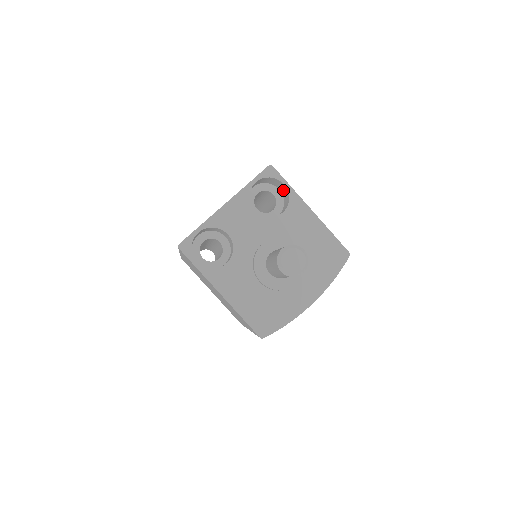
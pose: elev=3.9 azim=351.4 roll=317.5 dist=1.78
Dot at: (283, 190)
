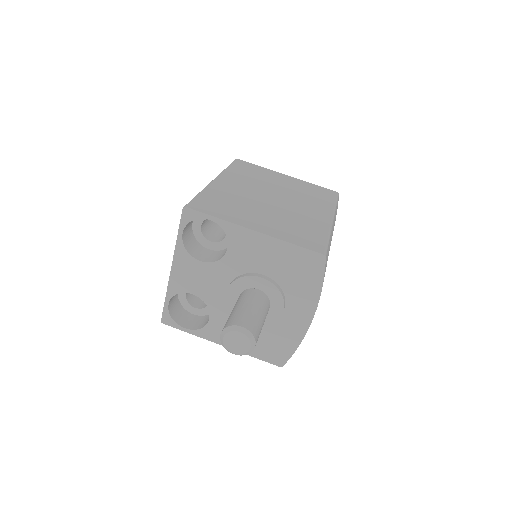
Dot at: occluded
